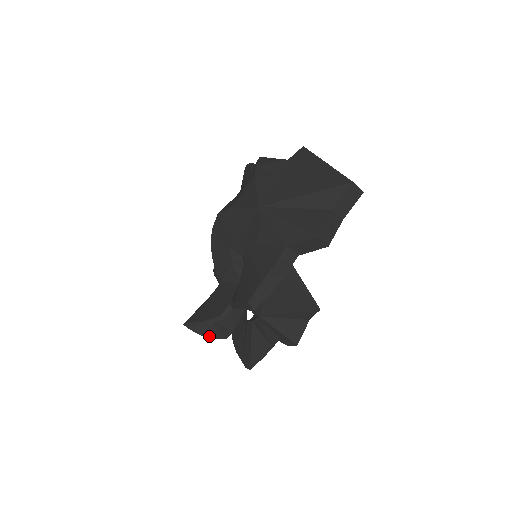
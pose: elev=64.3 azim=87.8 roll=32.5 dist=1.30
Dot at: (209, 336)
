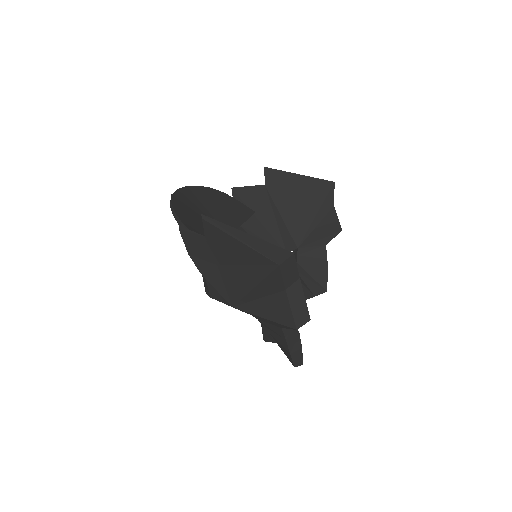
Dot at: occluded
